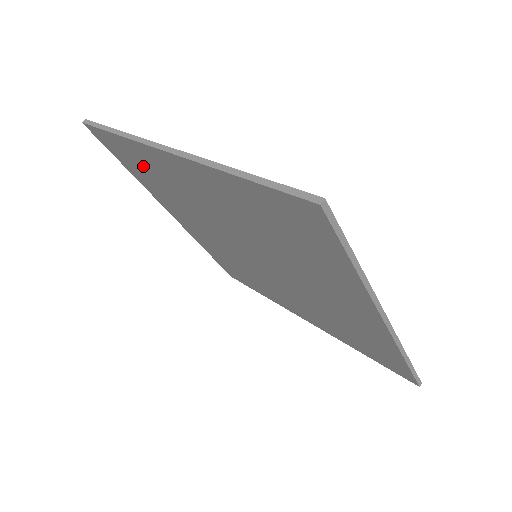
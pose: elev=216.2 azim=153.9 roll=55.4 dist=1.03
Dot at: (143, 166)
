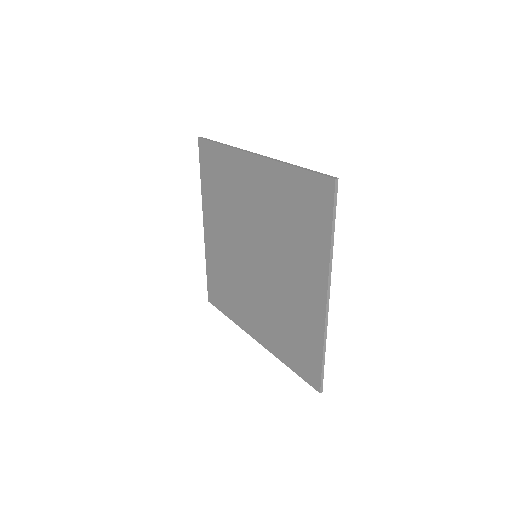
Dot at: (221, 172)
